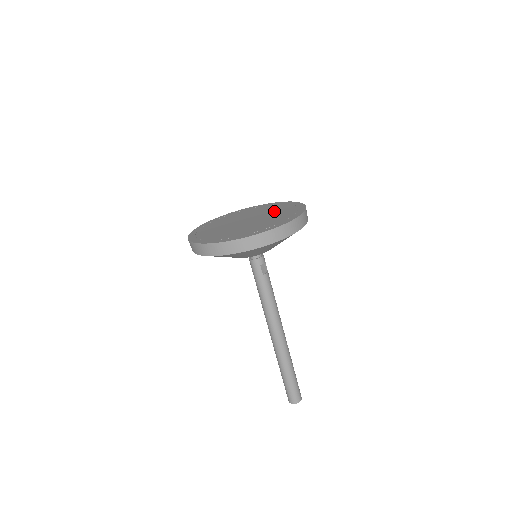
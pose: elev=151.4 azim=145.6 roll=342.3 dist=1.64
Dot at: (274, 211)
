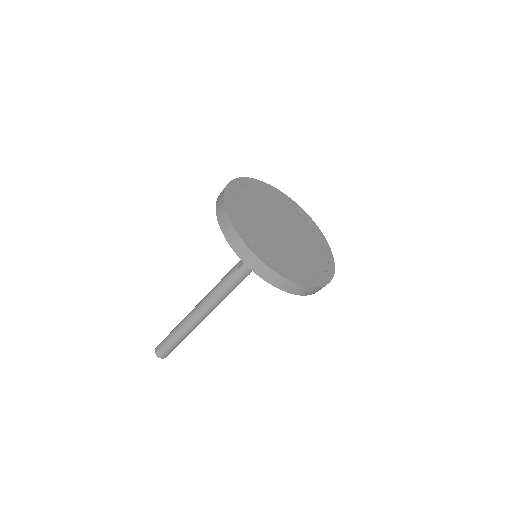
Dot at: (296, 220)
